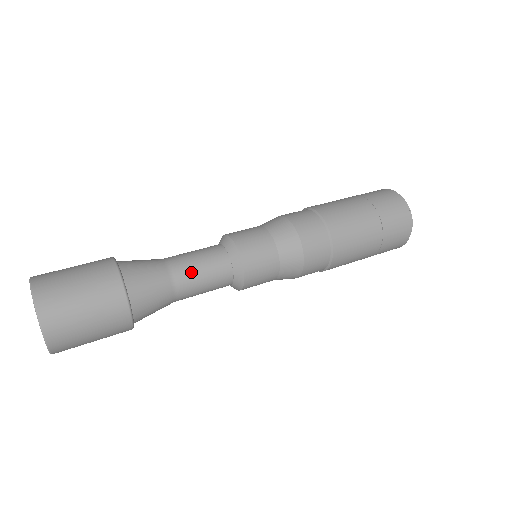
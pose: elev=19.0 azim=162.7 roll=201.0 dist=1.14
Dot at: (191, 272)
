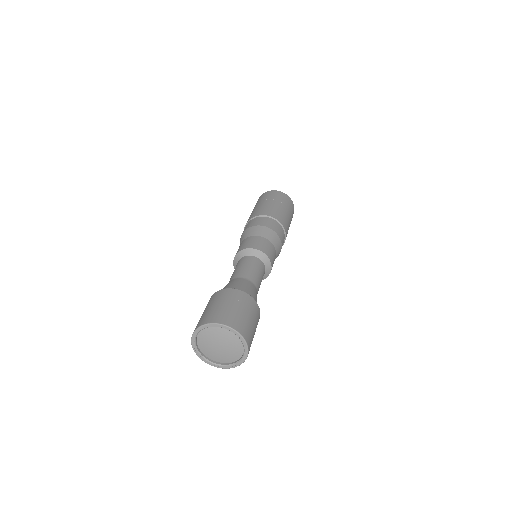
Dot at: (258, 278)
